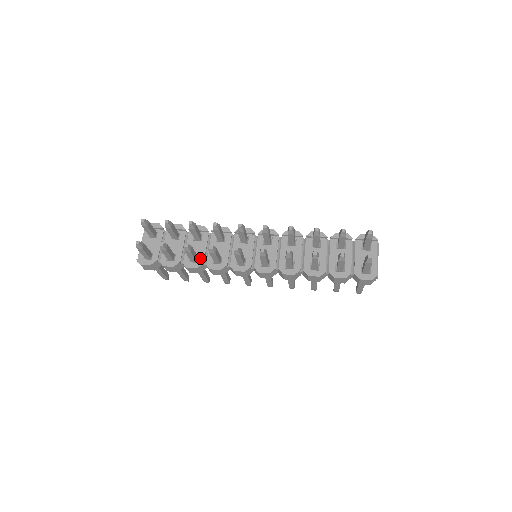
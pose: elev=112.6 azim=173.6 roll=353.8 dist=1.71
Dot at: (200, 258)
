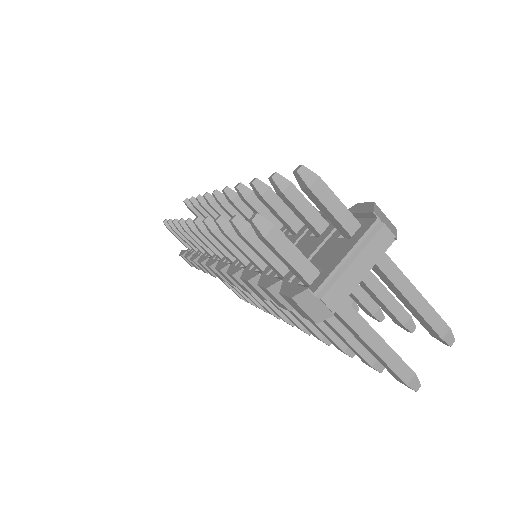
Dot at: occluded
